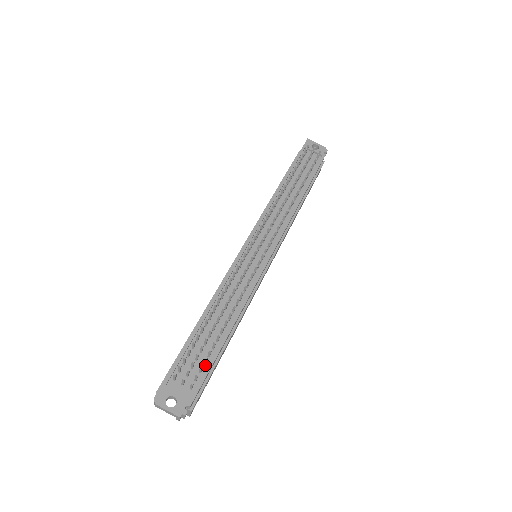
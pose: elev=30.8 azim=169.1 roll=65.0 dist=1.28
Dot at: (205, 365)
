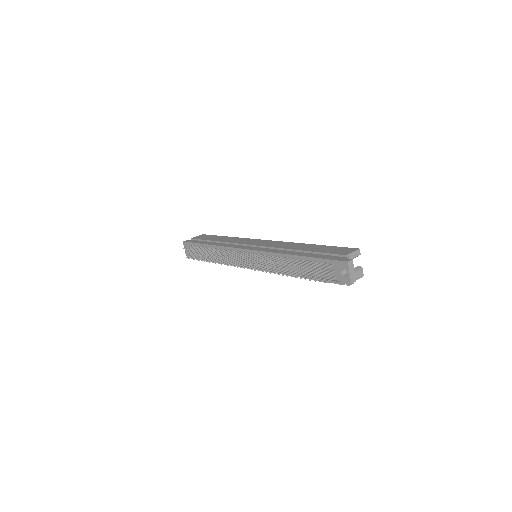
Dot at: occluded
